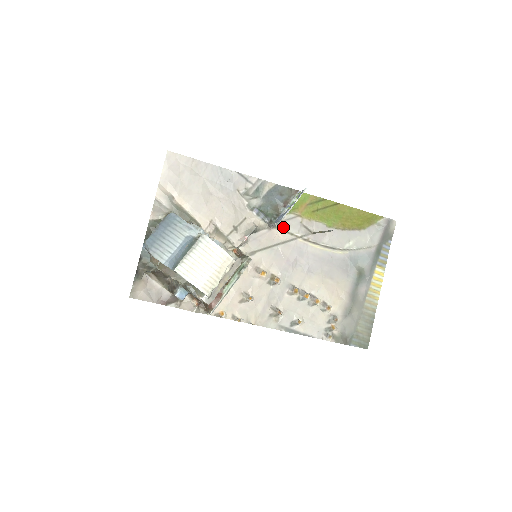
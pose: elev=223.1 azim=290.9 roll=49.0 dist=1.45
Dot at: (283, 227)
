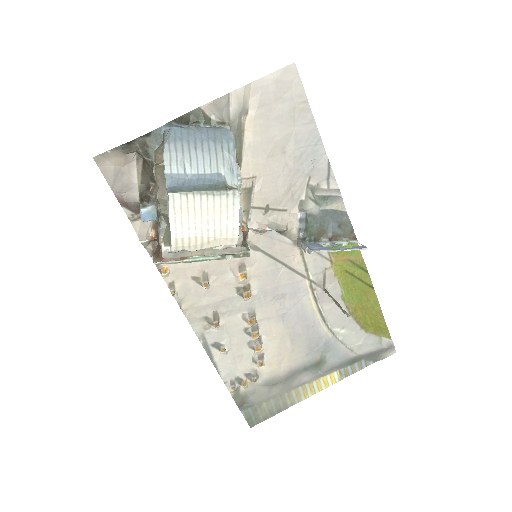
Dot at: (307, 255)
